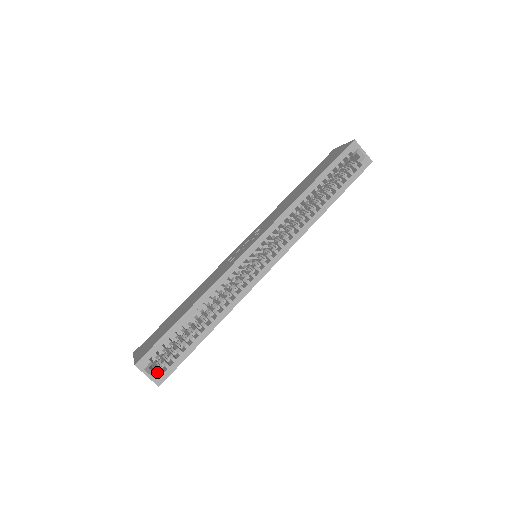
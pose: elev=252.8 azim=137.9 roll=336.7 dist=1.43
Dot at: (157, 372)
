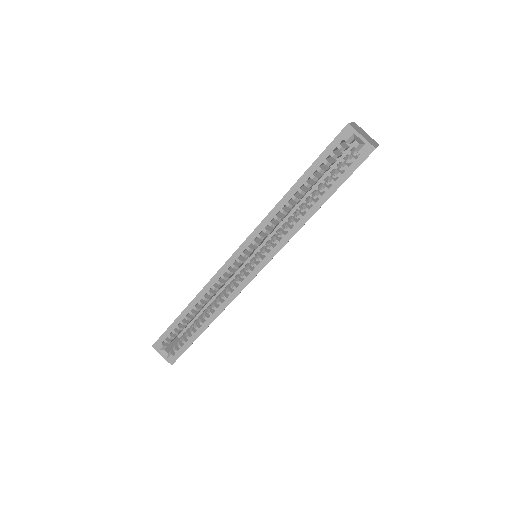
Dot at: (169, 354)
